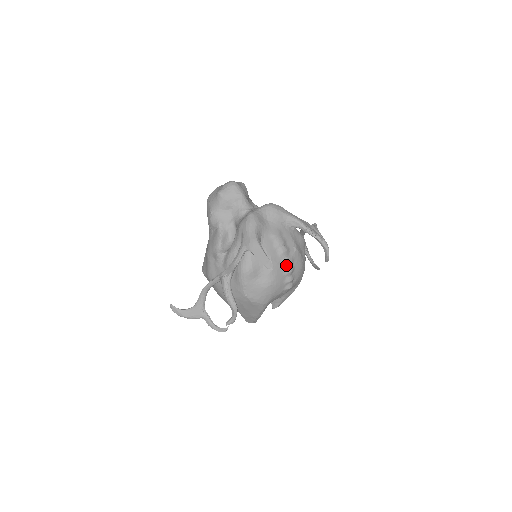
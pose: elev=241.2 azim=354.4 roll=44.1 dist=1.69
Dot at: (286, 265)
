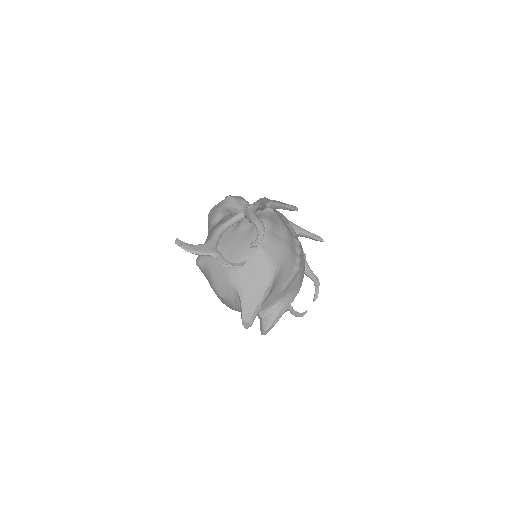
Dot at: (297, 241)
